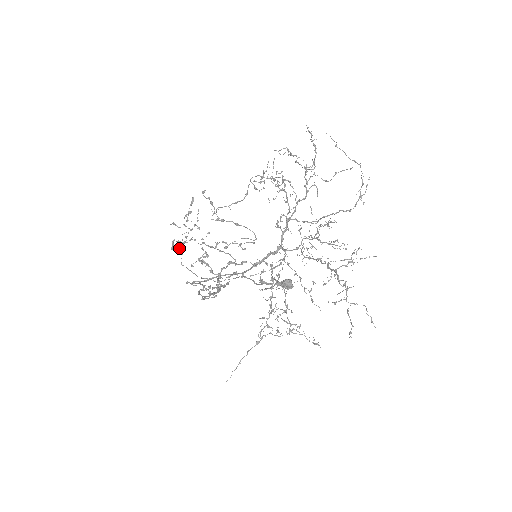
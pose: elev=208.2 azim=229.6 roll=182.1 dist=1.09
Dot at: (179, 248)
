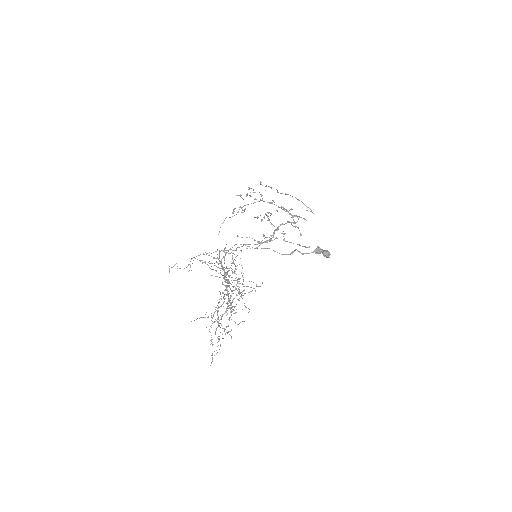
Dot at: (245, 209)
